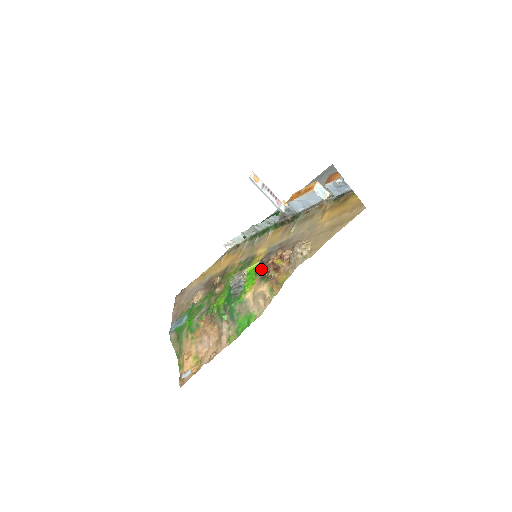
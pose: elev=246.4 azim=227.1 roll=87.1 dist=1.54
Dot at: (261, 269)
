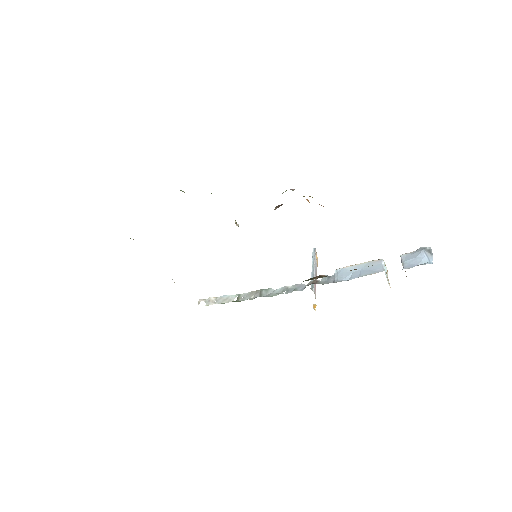
Dot at: occluded
